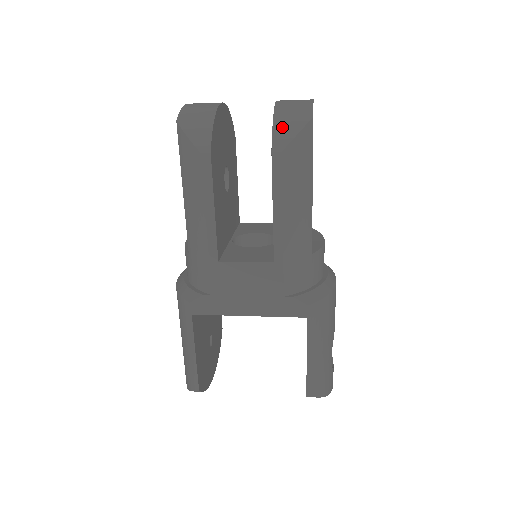
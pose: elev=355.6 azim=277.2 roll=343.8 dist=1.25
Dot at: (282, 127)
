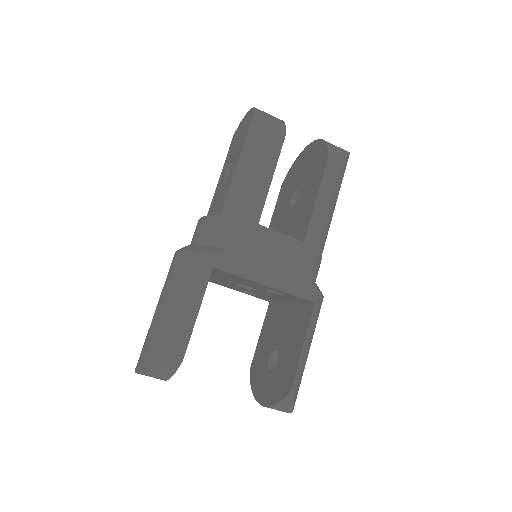
Dot at: (333, 147)
